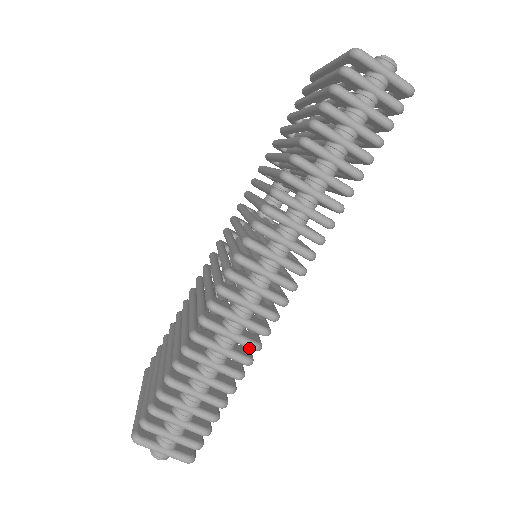
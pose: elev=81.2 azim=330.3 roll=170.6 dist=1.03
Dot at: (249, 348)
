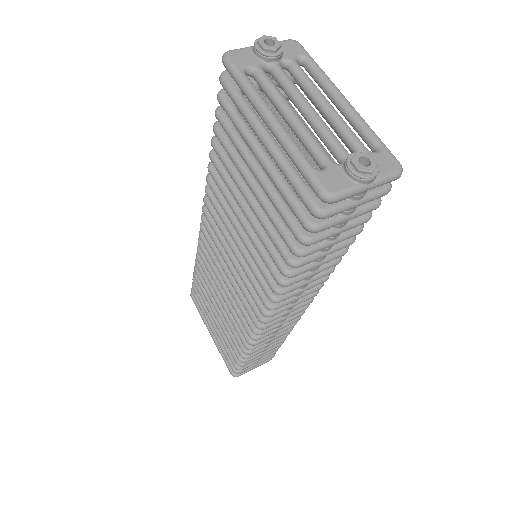
Dot at: (290, 327)
